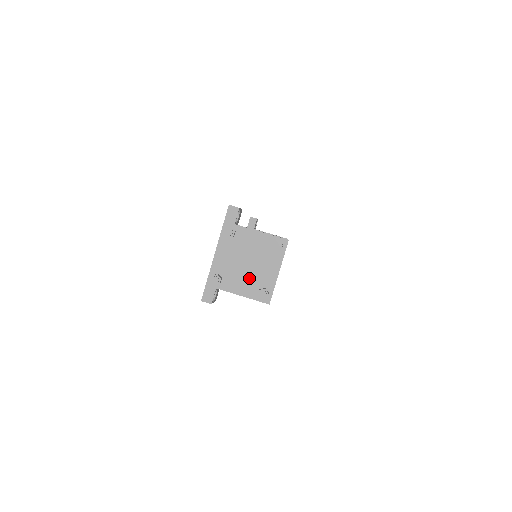
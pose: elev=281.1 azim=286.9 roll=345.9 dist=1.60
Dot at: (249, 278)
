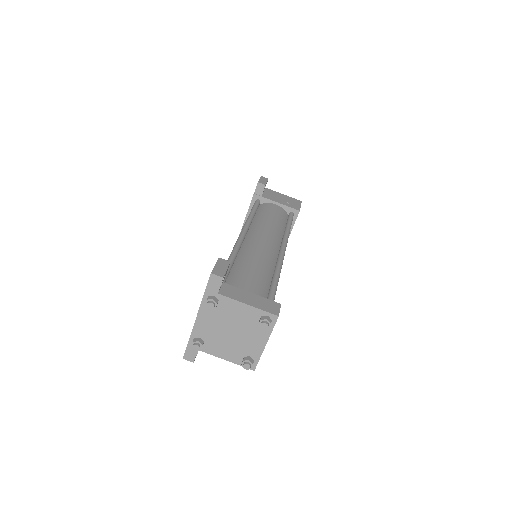
Dot at: (233, 345)
